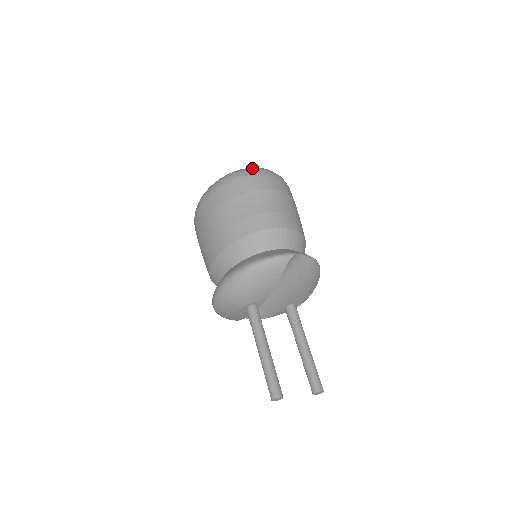
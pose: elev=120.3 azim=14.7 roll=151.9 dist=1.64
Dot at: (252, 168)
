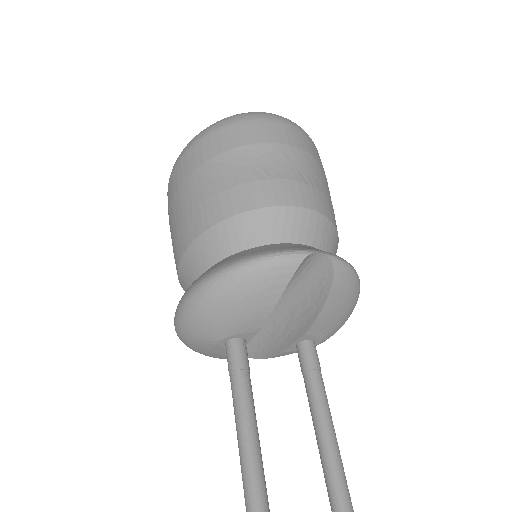
Dot at: (255, 112)
